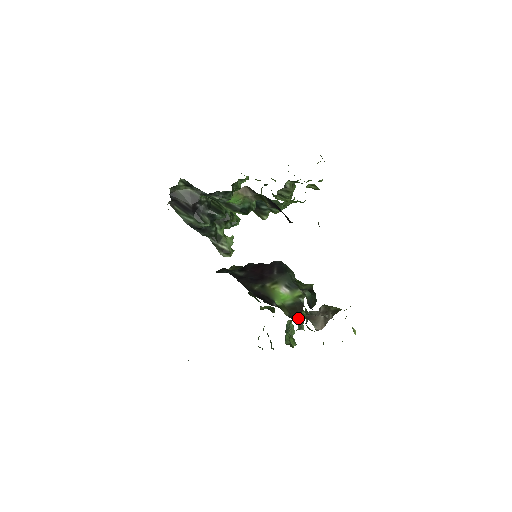
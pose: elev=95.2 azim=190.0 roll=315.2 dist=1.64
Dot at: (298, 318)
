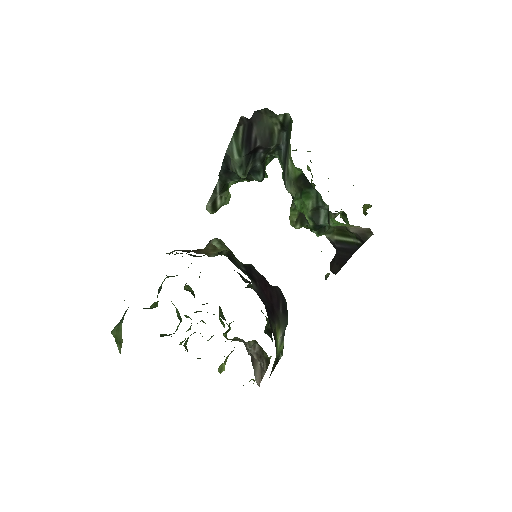
Dot at: occluded
